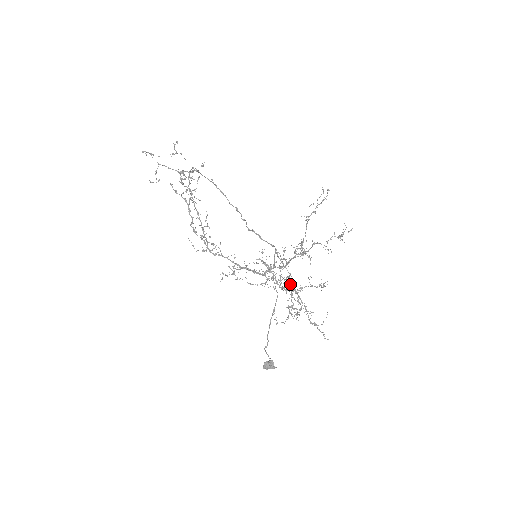
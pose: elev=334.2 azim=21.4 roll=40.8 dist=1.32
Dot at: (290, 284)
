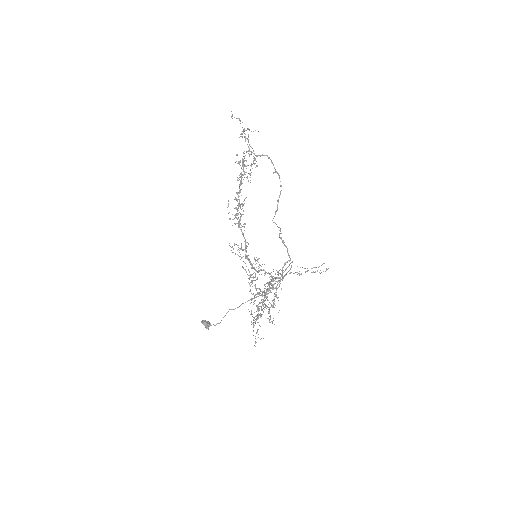
Dot at: occluded
